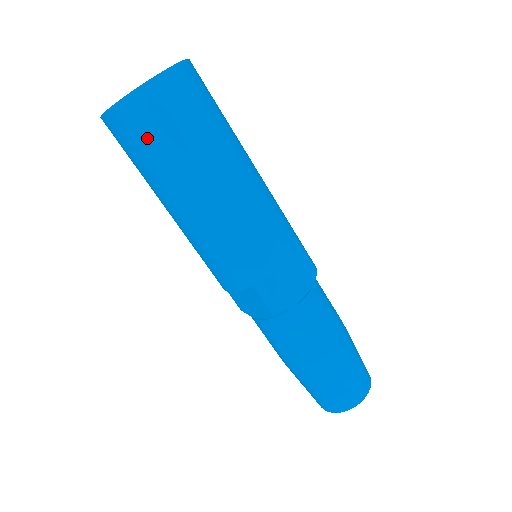
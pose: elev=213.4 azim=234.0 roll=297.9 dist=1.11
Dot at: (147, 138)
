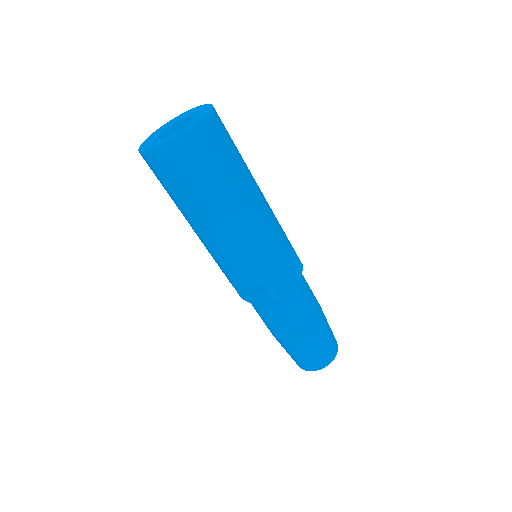
Dot at: (187, 173)
